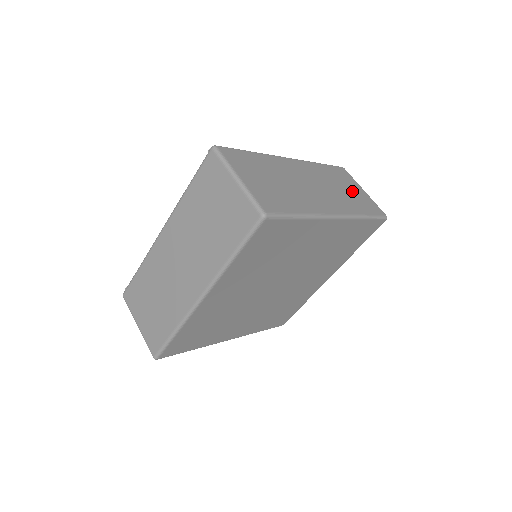
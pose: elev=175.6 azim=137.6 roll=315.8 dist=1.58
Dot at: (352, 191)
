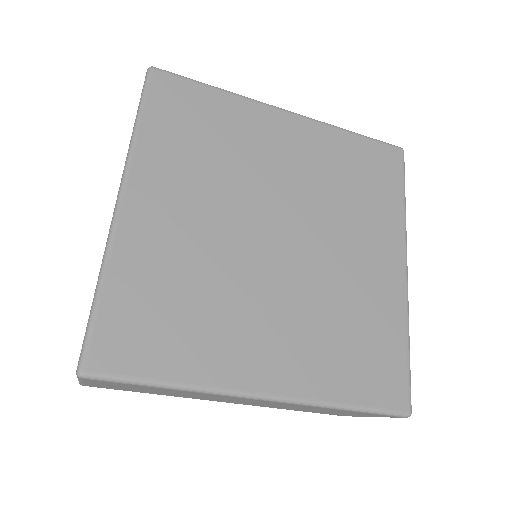
Dot at: occluded
